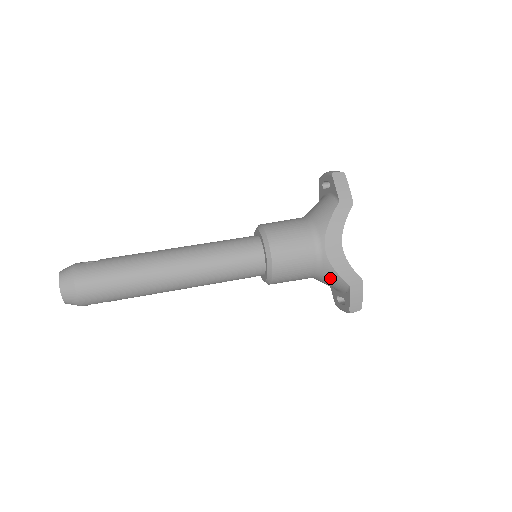
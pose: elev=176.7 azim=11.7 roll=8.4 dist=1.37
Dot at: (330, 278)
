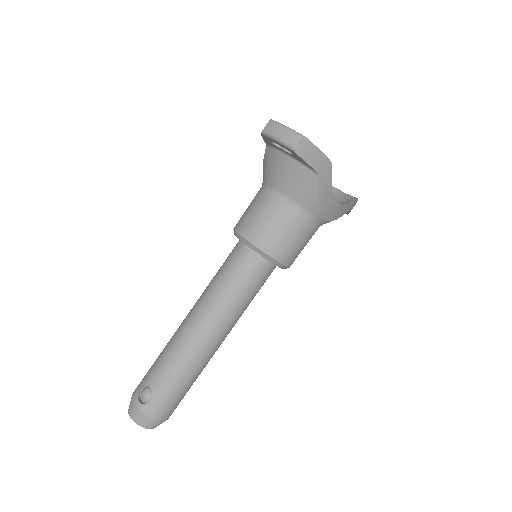
Dot at: occluded
